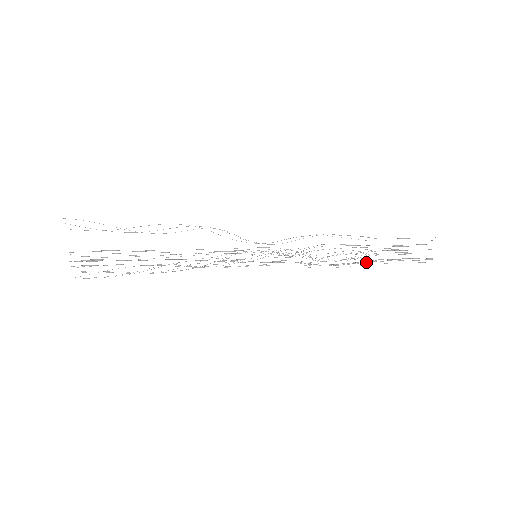
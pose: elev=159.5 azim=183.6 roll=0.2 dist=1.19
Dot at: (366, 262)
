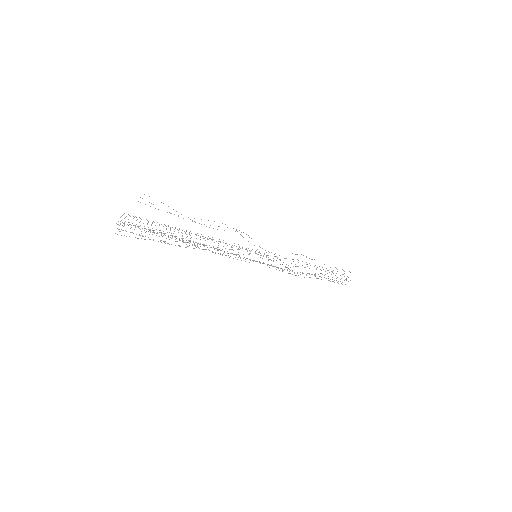
Dot at: occluded
